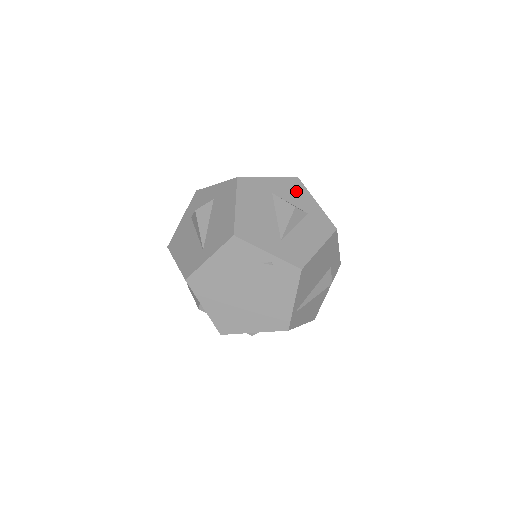
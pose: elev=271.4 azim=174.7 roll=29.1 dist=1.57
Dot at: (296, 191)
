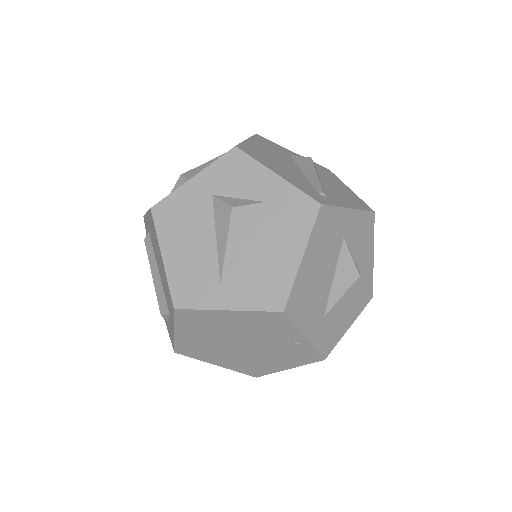
Dot at: (365, 236)
